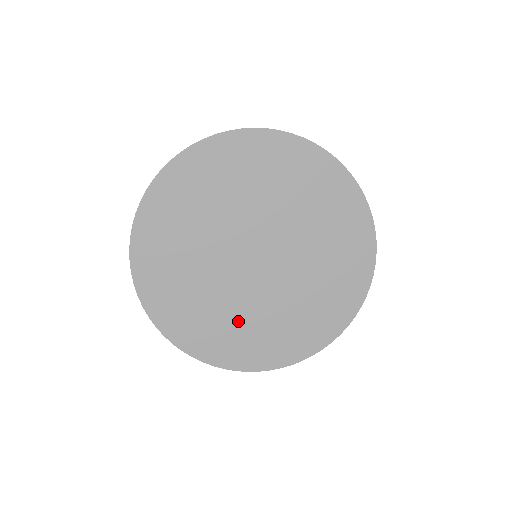
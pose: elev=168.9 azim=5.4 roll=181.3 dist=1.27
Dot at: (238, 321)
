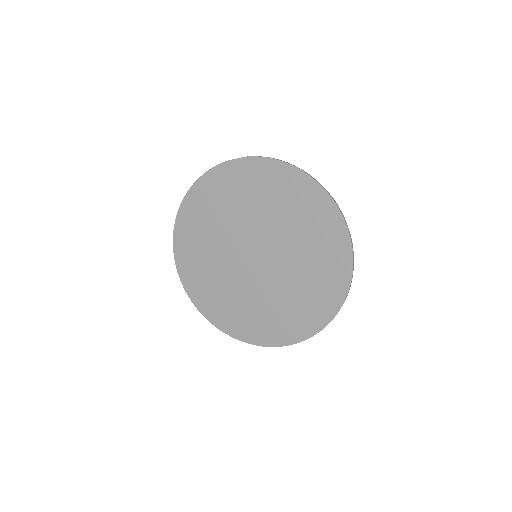
Dot at: (251, 307)
